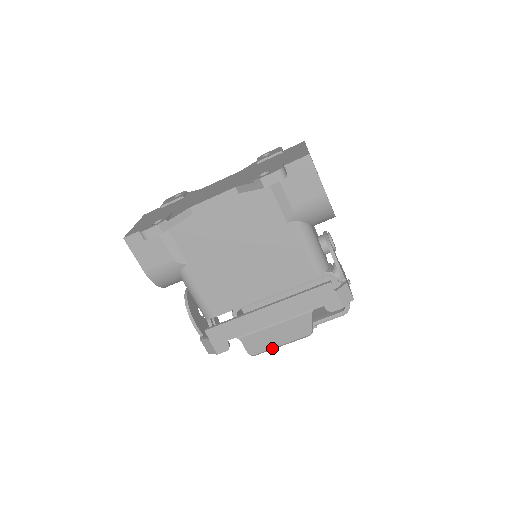
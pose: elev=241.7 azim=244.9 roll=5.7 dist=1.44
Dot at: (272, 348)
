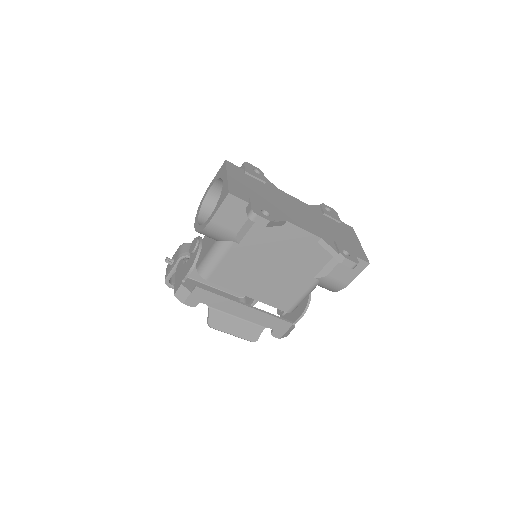
Dot at: (226, 332)
